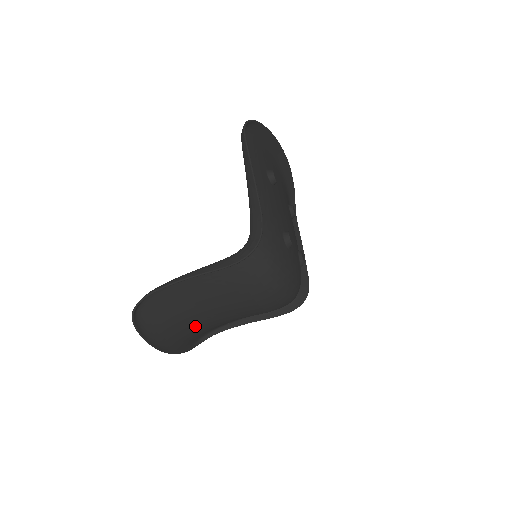
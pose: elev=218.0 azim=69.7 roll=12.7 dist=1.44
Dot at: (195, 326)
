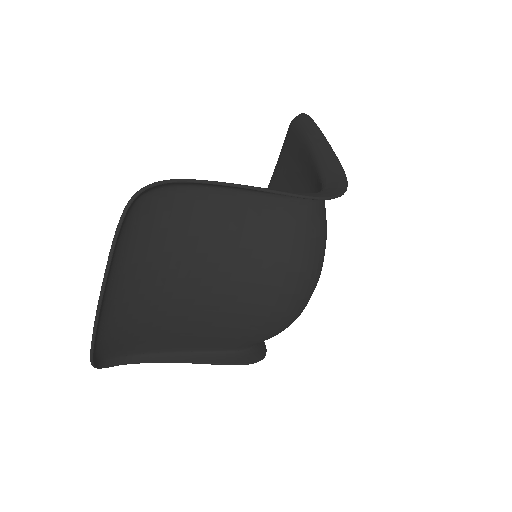
Dot at: (166, 298)
